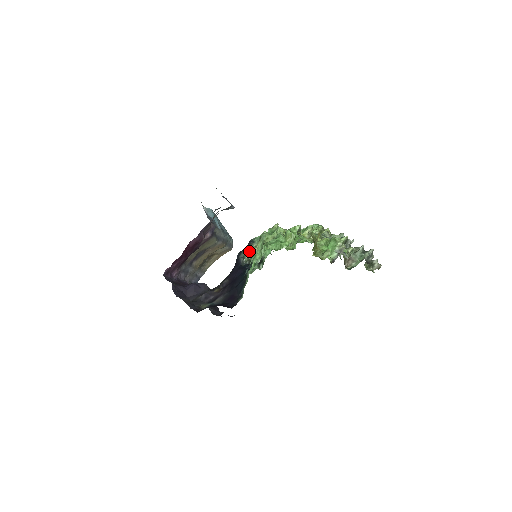
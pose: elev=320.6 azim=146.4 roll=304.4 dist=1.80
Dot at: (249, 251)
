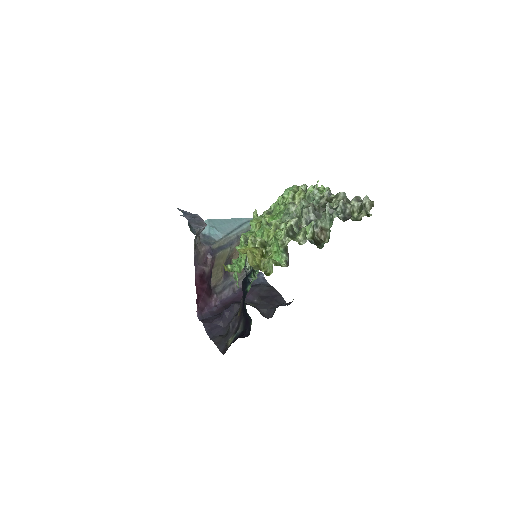
Dot at: (246, 257)
